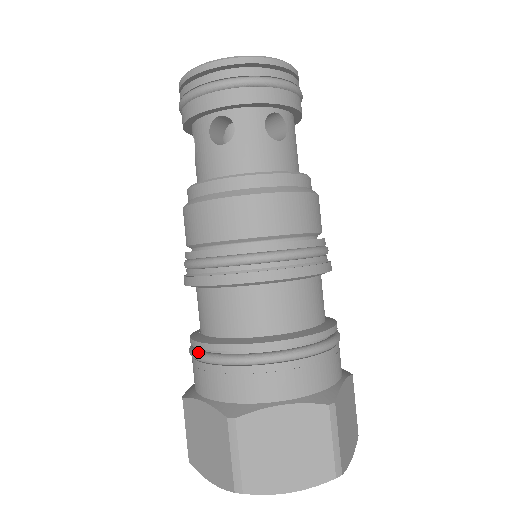
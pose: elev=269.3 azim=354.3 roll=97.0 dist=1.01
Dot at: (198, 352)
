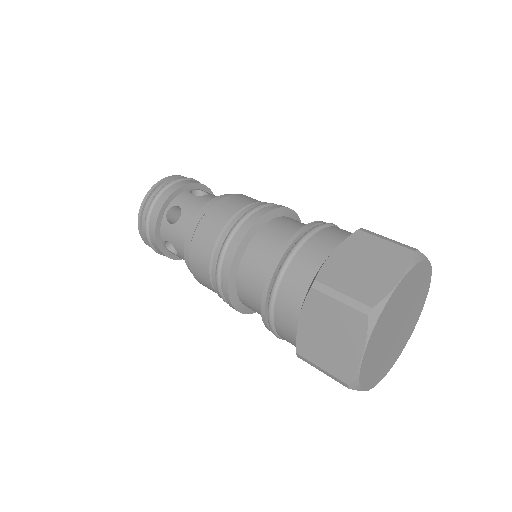
Dot at: (297, 241)
